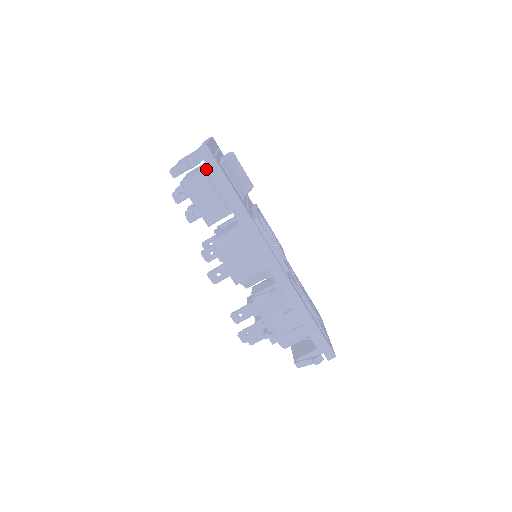
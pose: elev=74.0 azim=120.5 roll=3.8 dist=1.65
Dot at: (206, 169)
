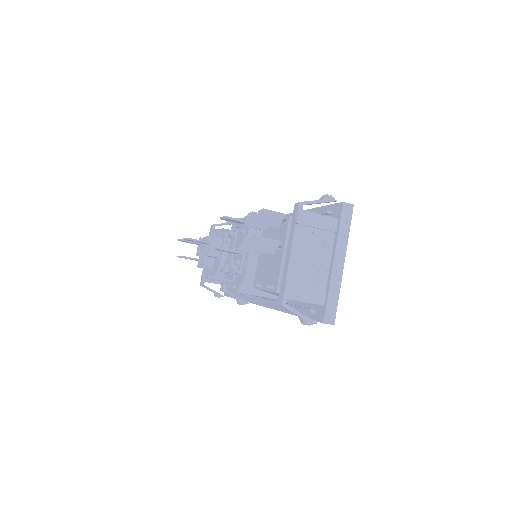
Dot at: (309, 312)
